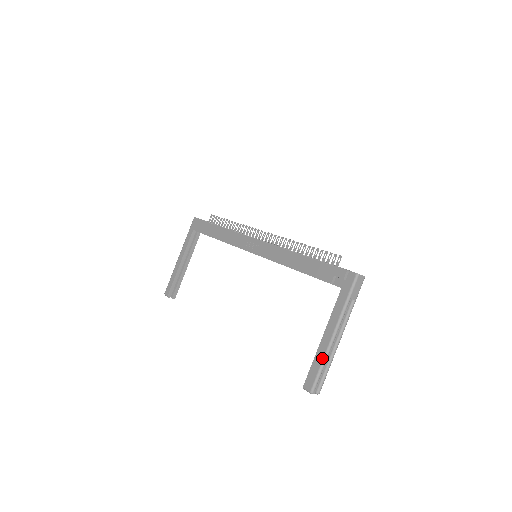
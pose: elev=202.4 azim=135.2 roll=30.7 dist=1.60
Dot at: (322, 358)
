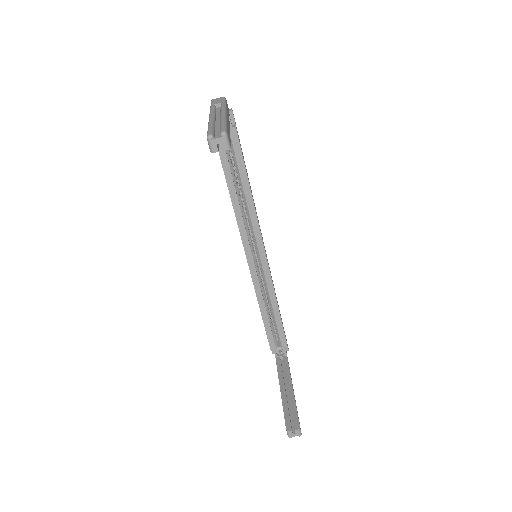
Dot at: occluded
